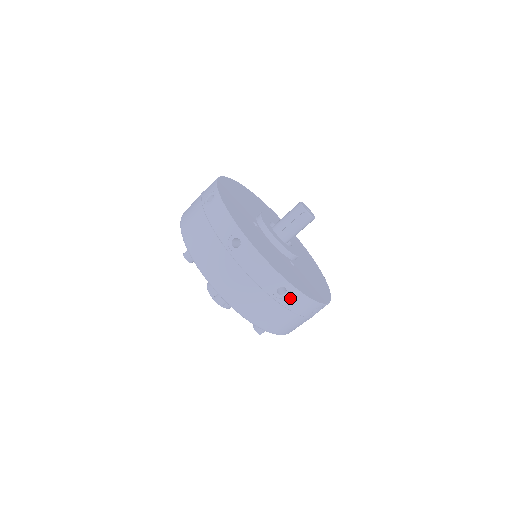
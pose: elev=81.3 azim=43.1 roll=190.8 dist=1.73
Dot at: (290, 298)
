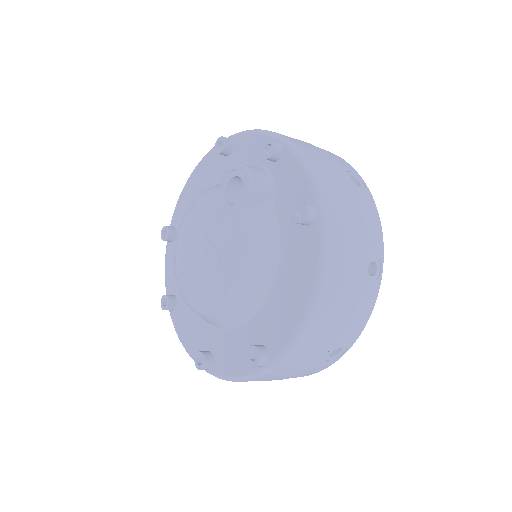
Dot at: (363, 194)
